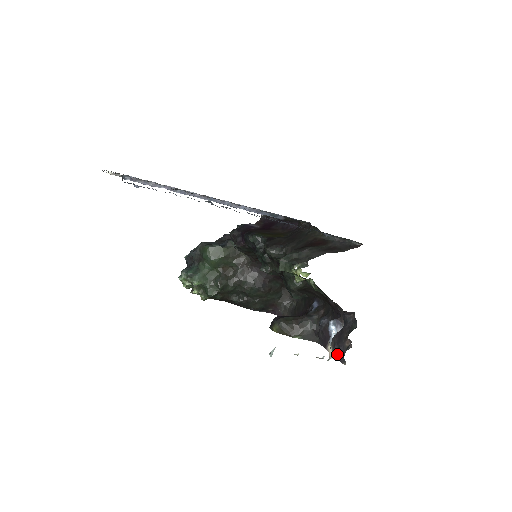
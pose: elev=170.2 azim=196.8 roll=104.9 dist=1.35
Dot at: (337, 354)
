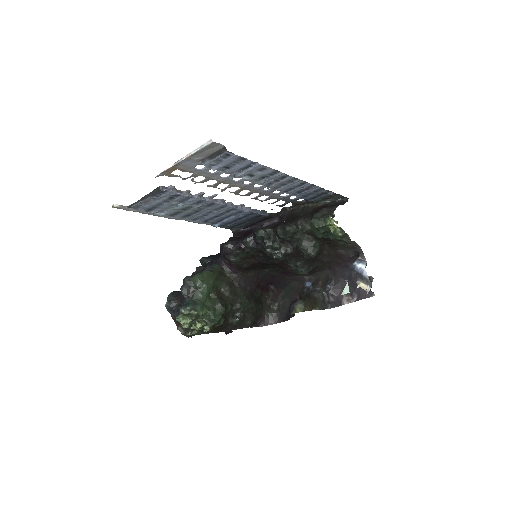
Dot at: (360, 296)
